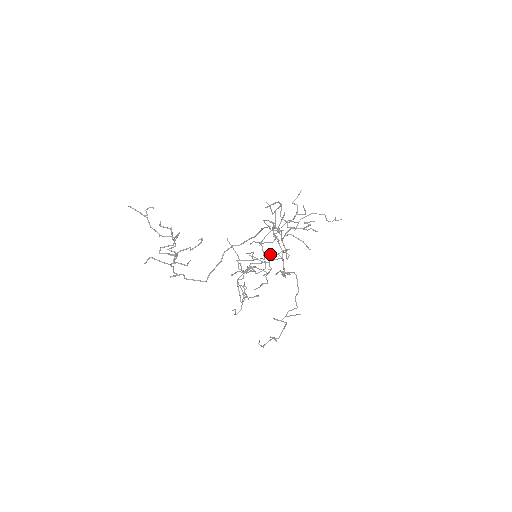
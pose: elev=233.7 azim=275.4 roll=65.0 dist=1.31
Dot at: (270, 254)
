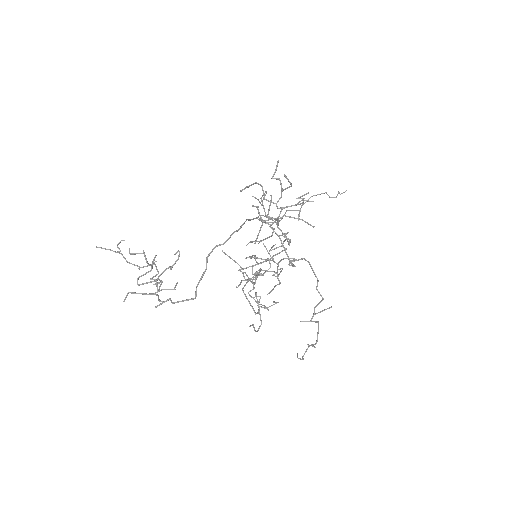
Dot at: (272, 249)
